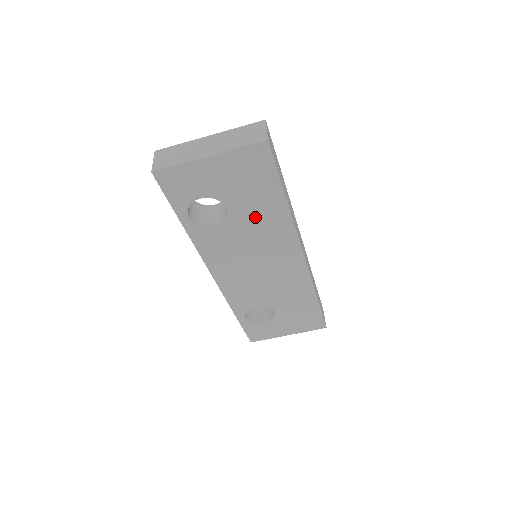
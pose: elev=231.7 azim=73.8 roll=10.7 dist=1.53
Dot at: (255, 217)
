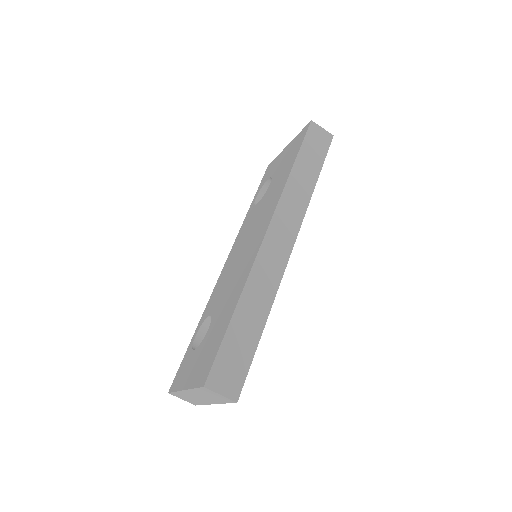
Dot at: occluded
